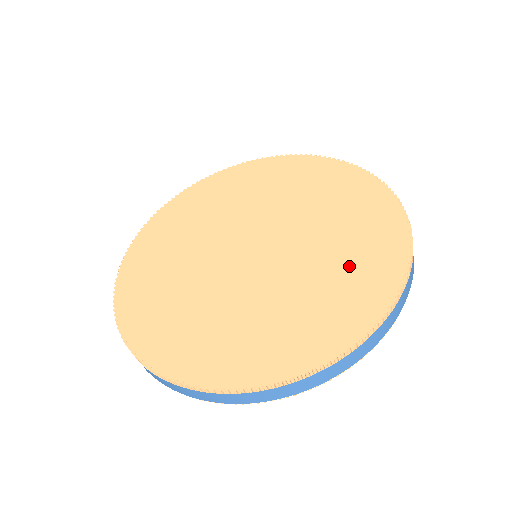
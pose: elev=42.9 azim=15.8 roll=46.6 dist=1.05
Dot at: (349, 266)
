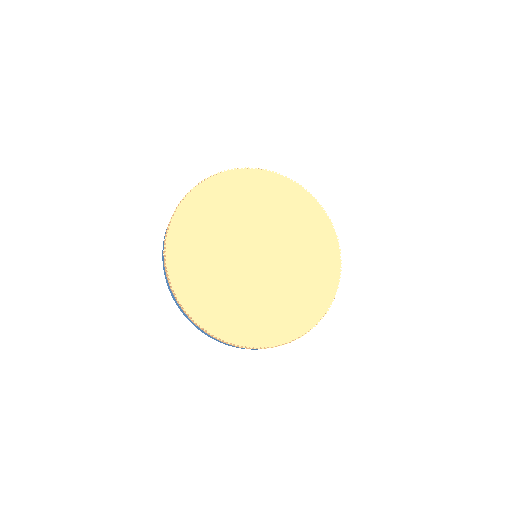
Dot at: (306, 292)
